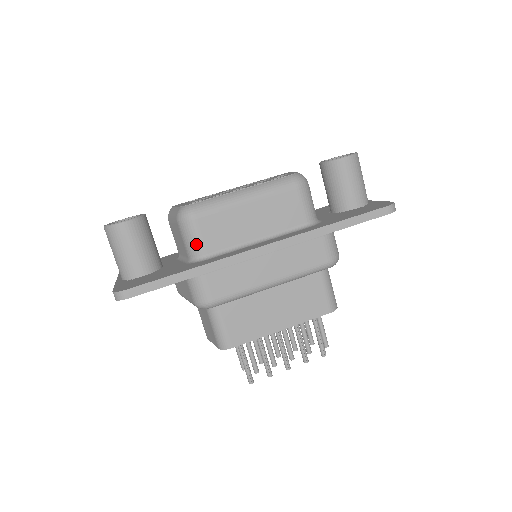
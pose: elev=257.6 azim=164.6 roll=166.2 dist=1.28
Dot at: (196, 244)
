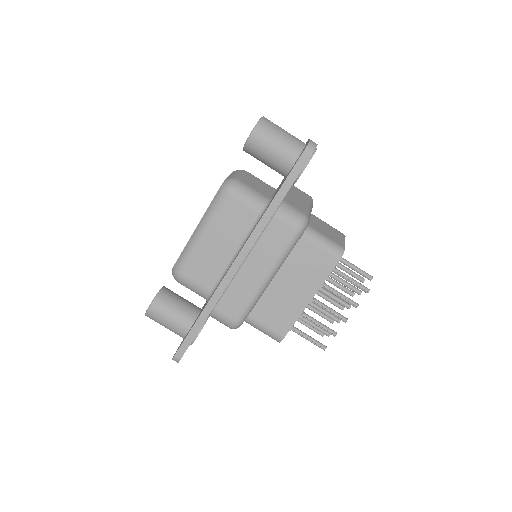
Dot at: (198, 290)
